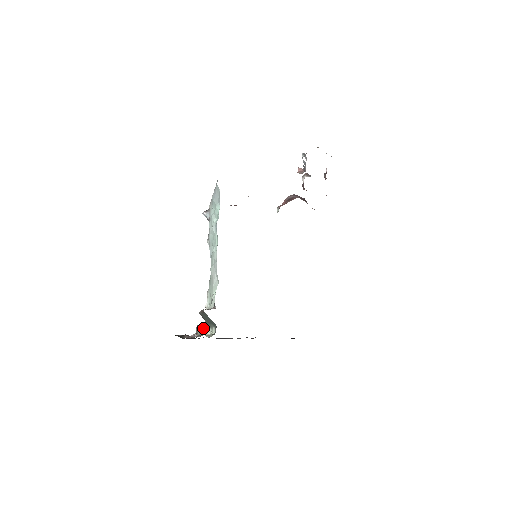
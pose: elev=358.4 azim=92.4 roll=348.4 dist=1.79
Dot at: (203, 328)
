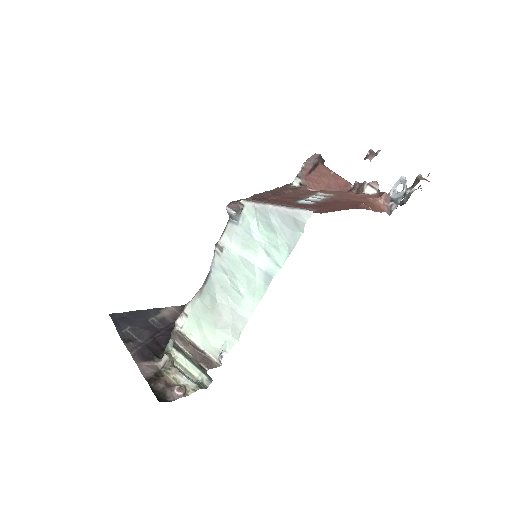
Dot at: (172, 354)
